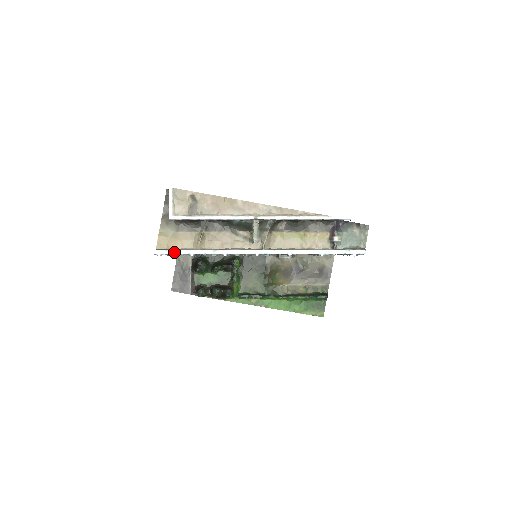
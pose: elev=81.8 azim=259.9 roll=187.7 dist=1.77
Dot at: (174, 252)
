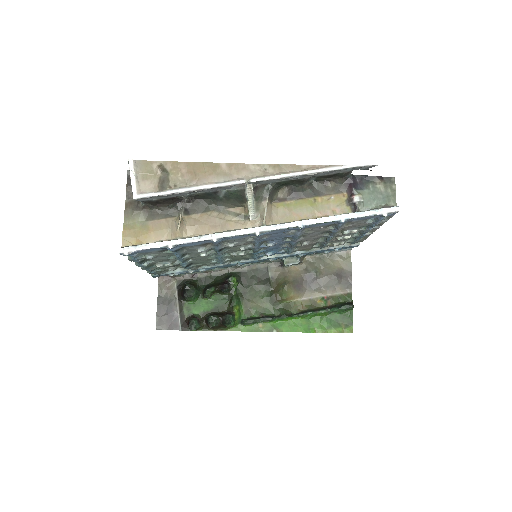
Dot at: (146, 247)
